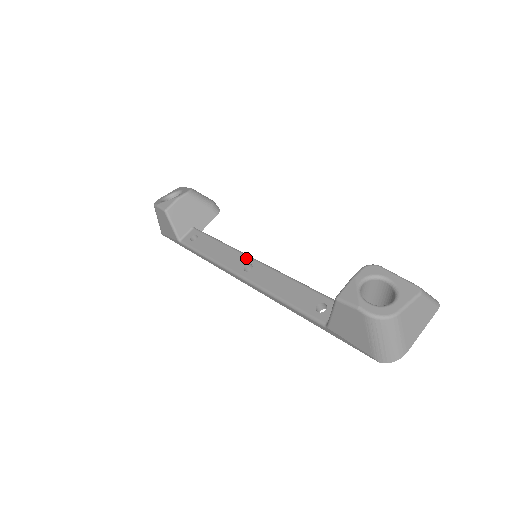
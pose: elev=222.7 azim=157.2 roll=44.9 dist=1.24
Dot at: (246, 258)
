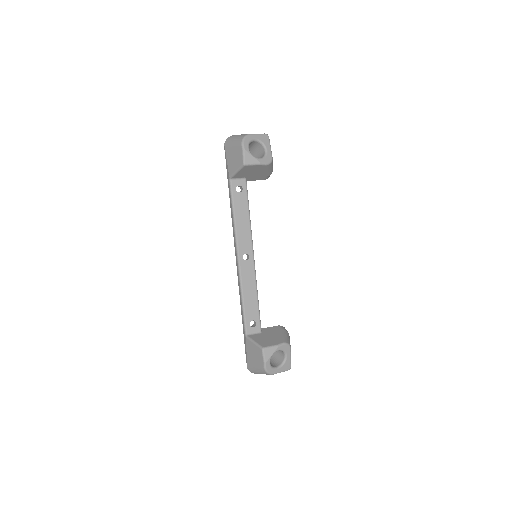
Dot at: (251, 249)
